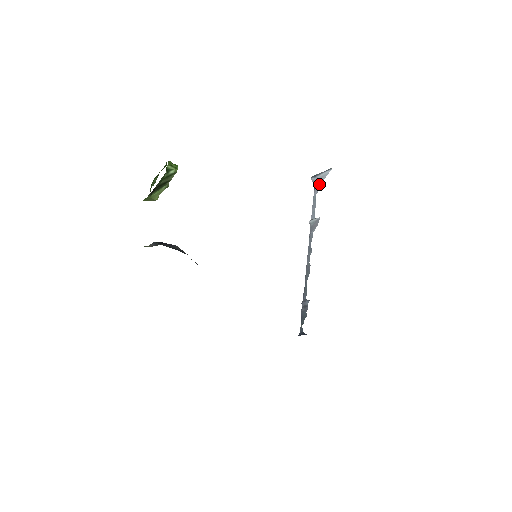
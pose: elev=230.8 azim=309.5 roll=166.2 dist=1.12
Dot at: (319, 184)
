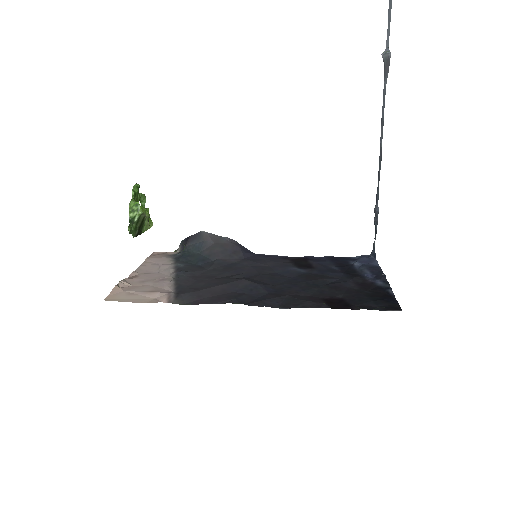
Dot at: out of frame
